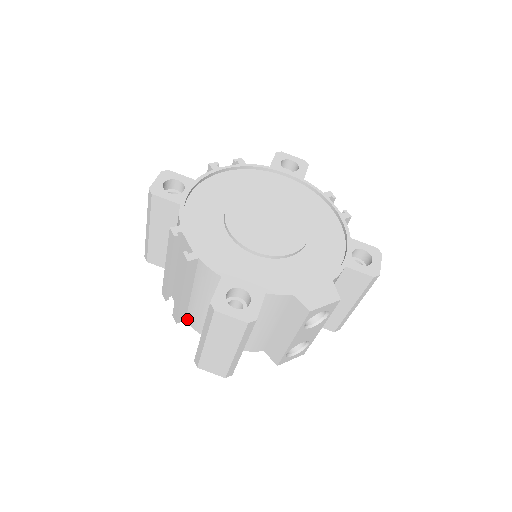
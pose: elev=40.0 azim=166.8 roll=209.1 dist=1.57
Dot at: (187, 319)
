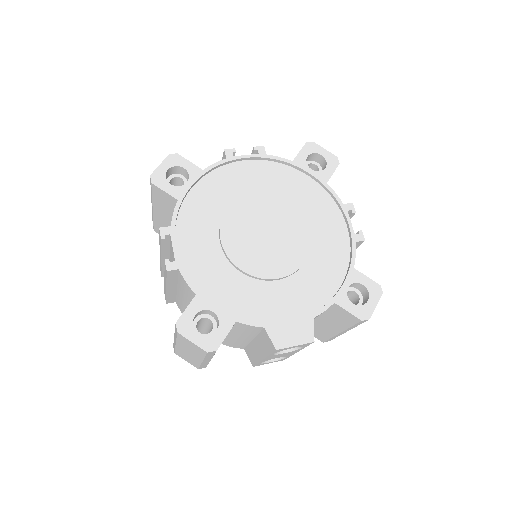
Dot at: (177, 302)
